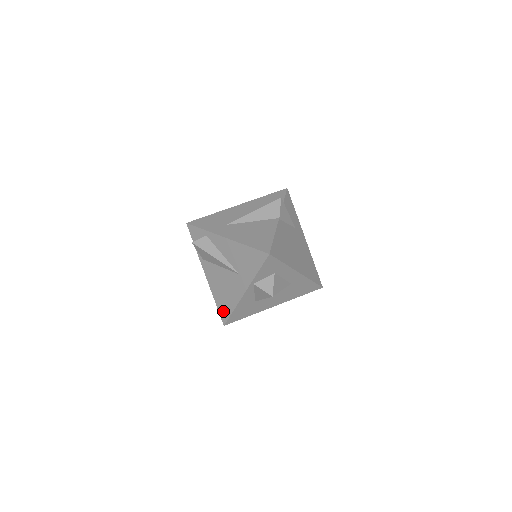
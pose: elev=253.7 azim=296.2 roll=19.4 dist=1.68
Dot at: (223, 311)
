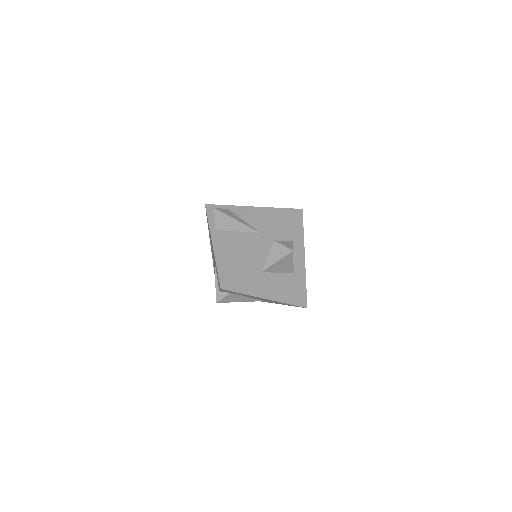
Dot at: (225, 273)
